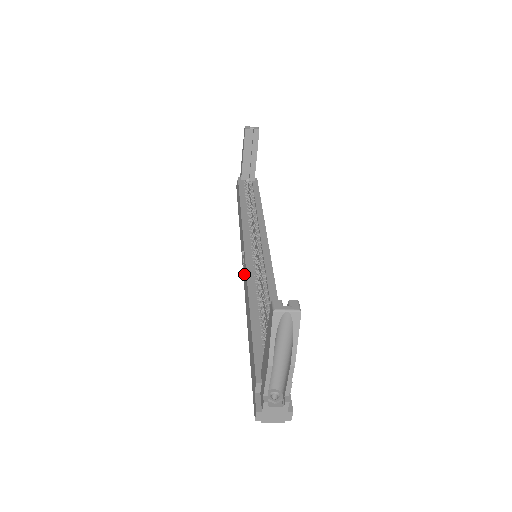
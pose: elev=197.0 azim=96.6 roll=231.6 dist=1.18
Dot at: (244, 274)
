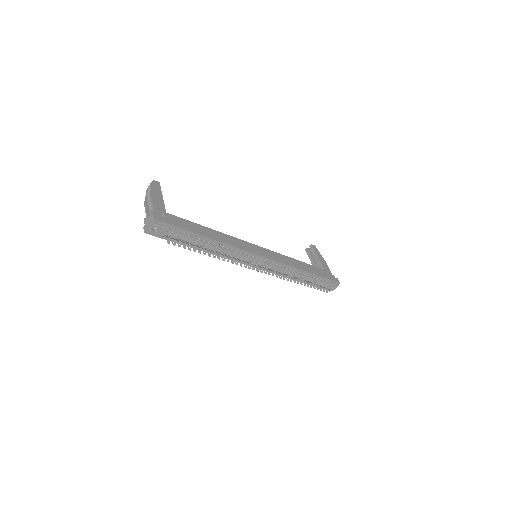
Dot at: occluded
